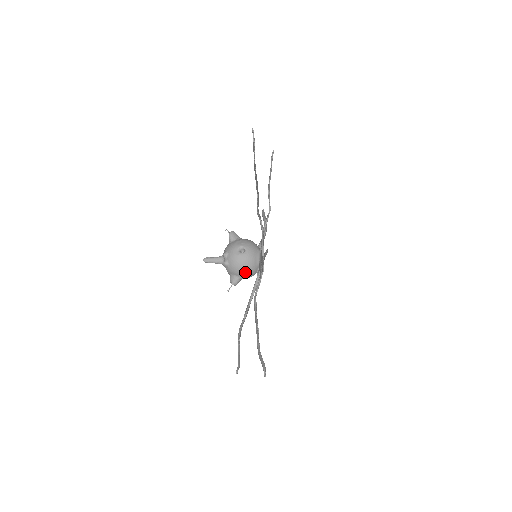
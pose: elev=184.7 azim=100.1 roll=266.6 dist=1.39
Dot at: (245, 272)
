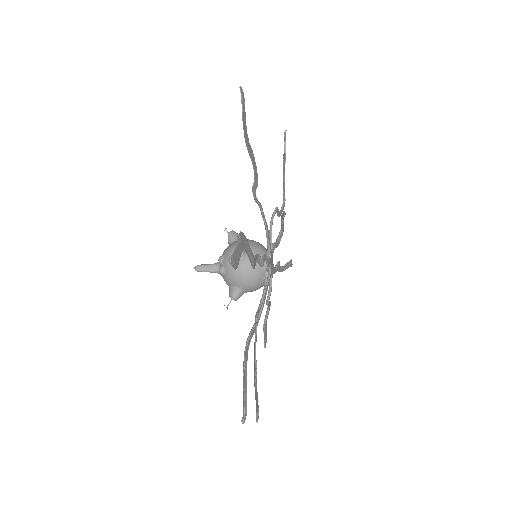
Dot at: (246, 281)
